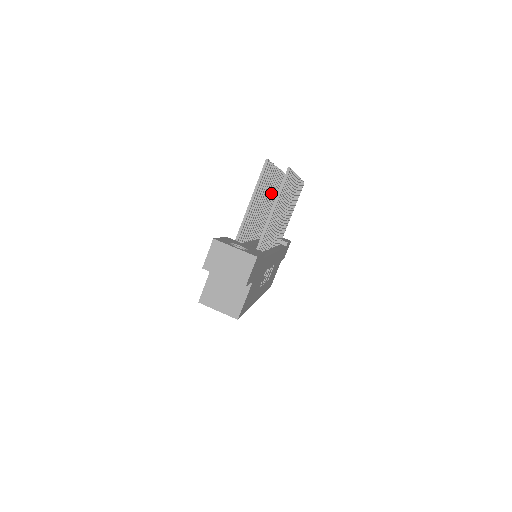
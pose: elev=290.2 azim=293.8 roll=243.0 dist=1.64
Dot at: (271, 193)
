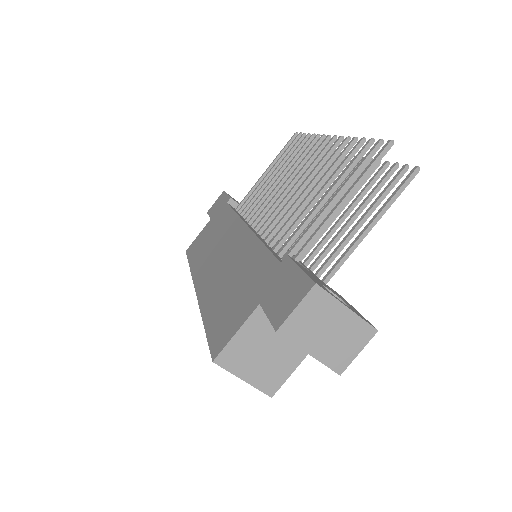
Dot at: (306, 167)
